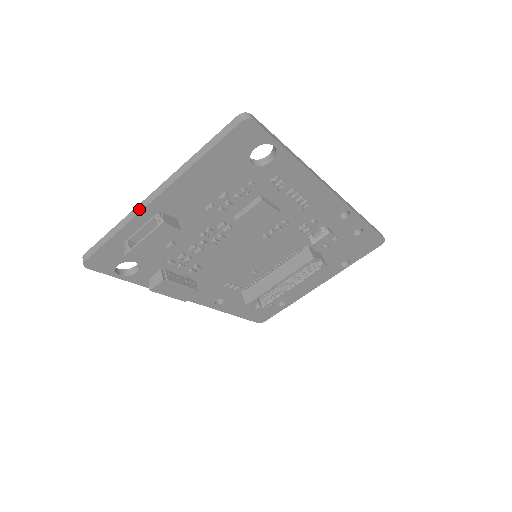
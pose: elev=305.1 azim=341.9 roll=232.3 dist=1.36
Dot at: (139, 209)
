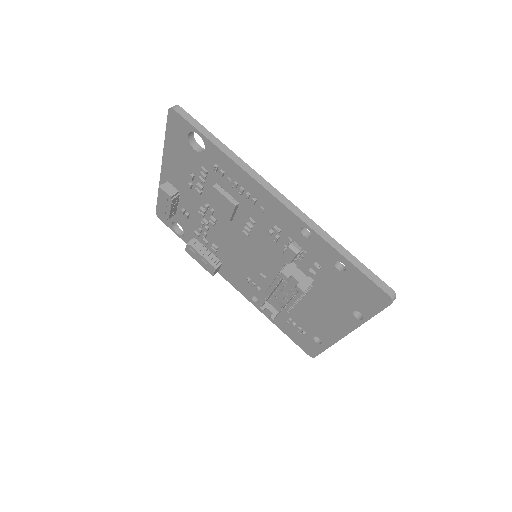
Dot at: occluded
